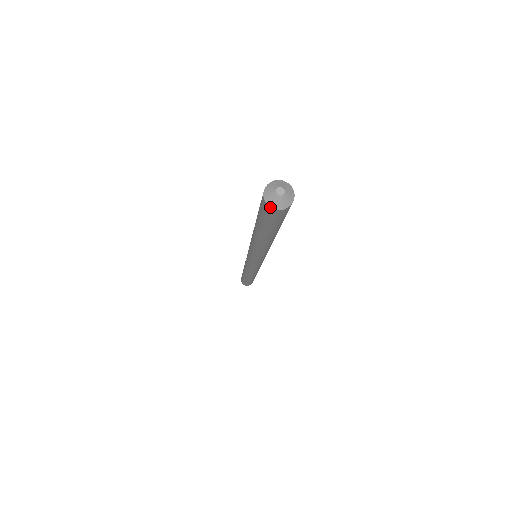
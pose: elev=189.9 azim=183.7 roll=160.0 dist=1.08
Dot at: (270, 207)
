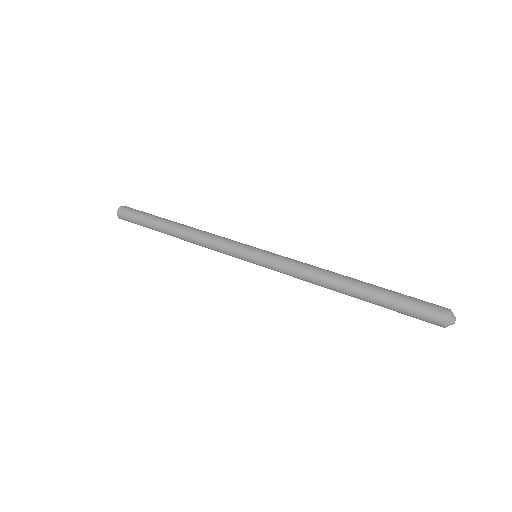
Dot at: occluded
